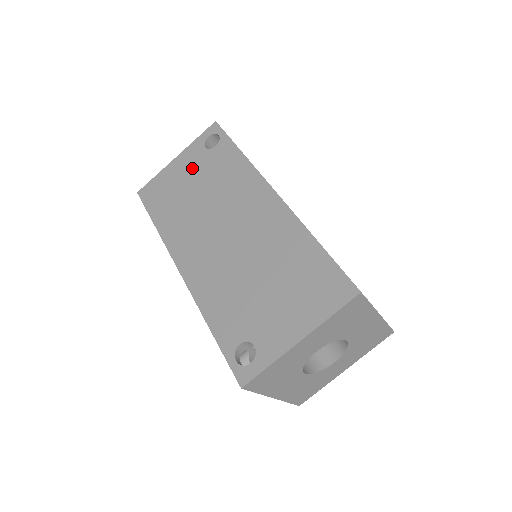
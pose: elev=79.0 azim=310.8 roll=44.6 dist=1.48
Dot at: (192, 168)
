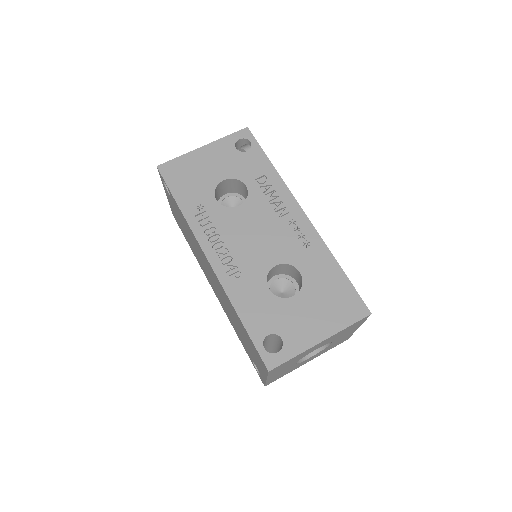
Dot at: (175, 210)
